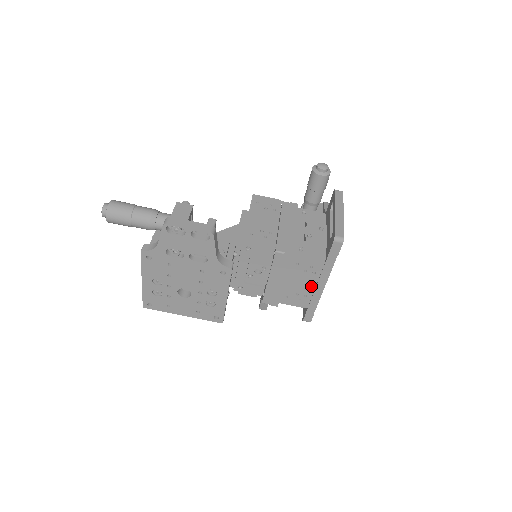
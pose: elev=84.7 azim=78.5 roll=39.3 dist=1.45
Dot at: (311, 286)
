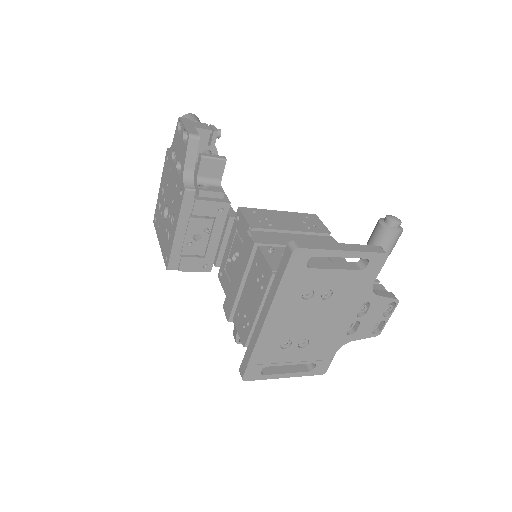
Dot at: (255, 310)
